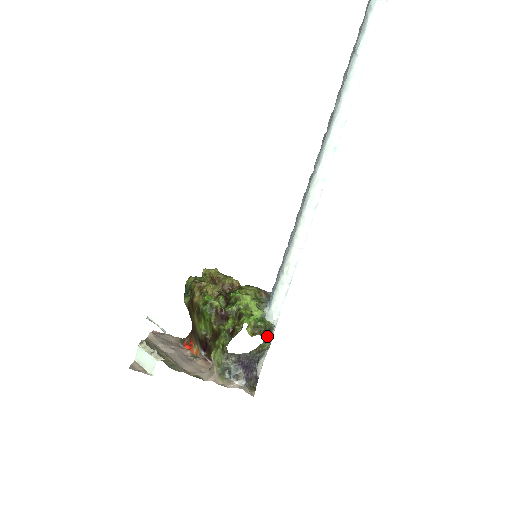
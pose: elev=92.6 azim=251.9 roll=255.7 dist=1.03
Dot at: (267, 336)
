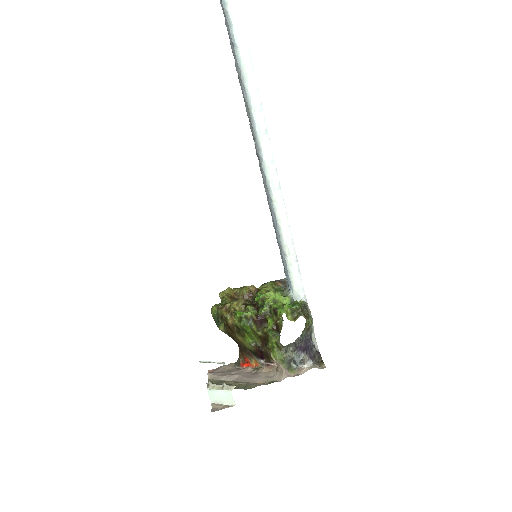
Dot at: (306, 313)
